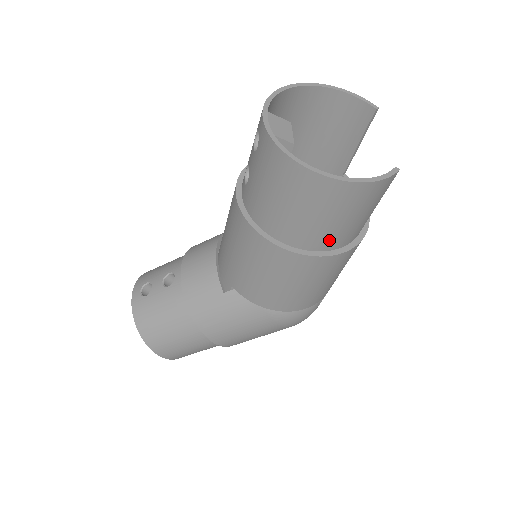
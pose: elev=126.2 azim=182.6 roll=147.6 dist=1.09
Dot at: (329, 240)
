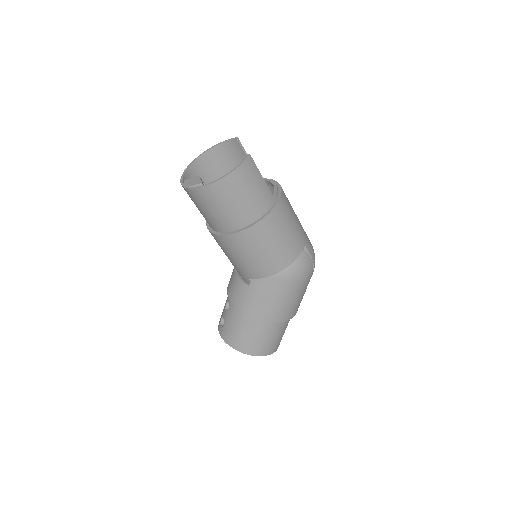
Dot at: (253, 211)
